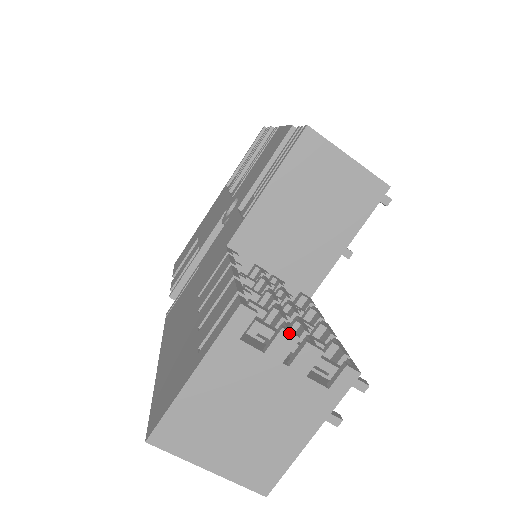
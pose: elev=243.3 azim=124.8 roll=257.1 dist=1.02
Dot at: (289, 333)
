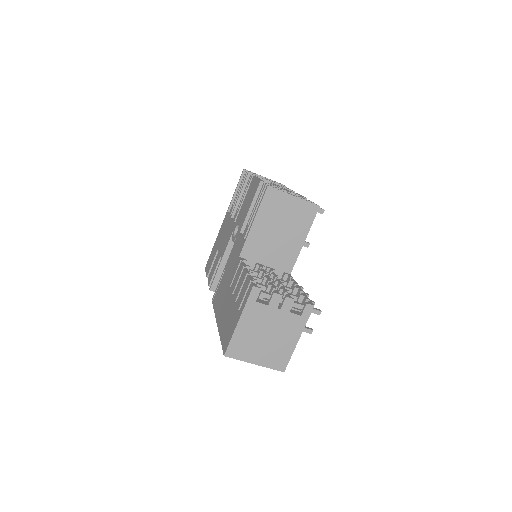
Dot at: (277, 294)
